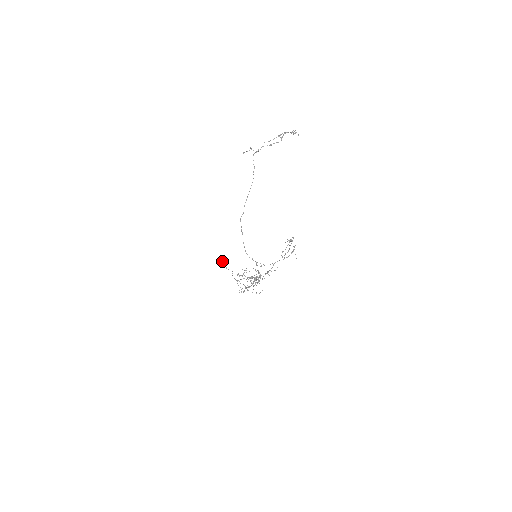
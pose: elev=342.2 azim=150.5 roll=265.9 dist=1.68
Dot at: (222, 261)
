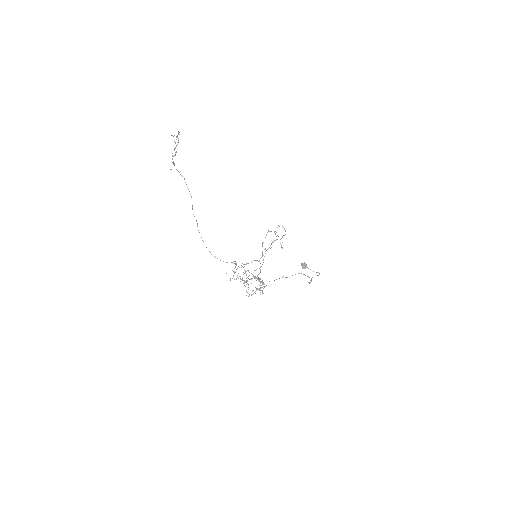
Dot at: (305, 265)
